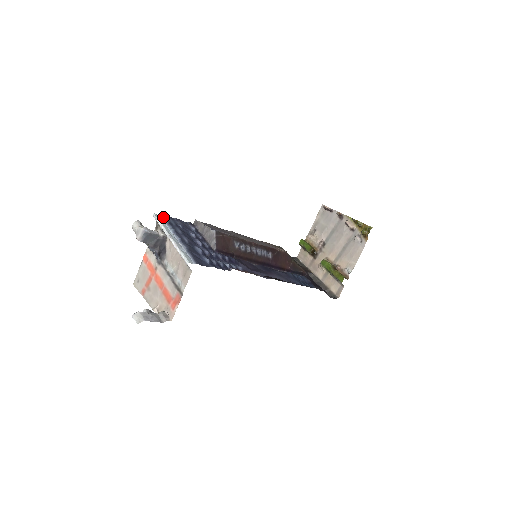
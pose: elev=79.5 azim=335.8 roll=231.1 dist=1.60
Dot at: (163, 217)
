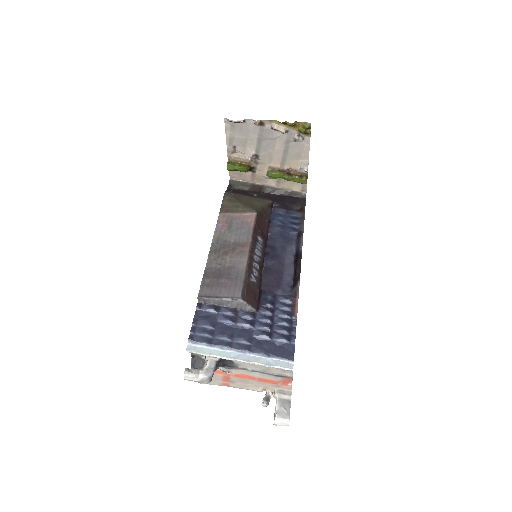
Dot at: (194, 342)
